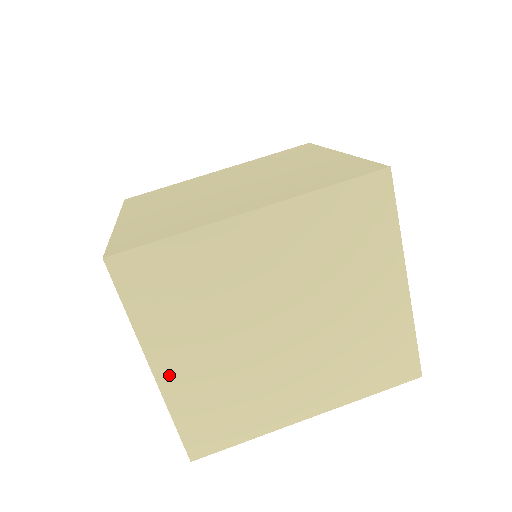
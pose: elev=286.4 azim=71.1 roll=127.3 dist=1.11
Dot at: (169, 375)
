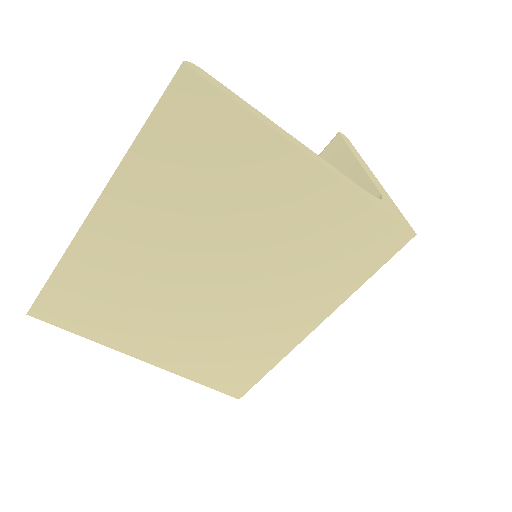
Dot at: occluded
